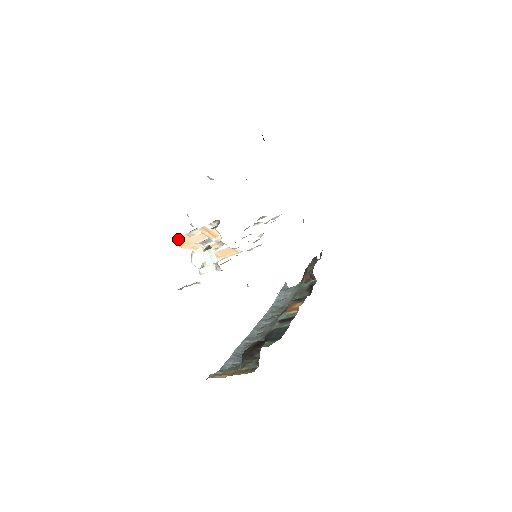
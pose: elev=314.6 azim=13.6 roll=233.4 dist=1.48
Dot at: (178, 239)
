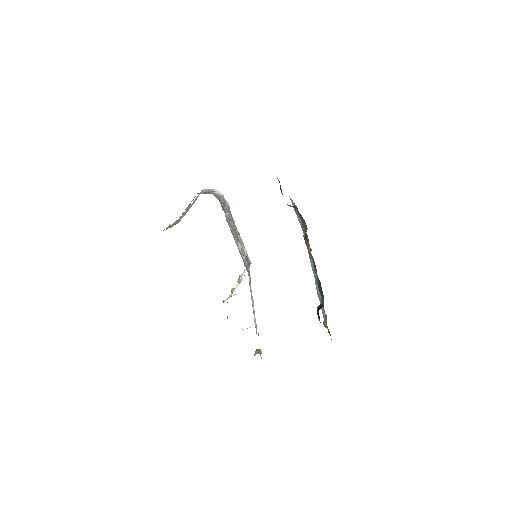
Dot at: occluded
